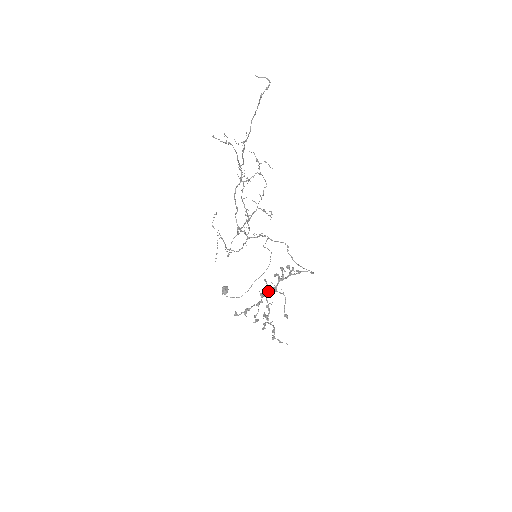
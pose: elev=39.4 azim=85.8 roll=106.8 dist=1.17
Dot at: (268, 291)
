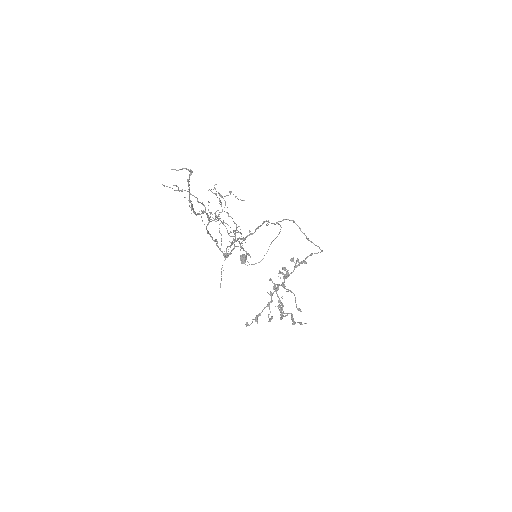
Dot at: occluded
